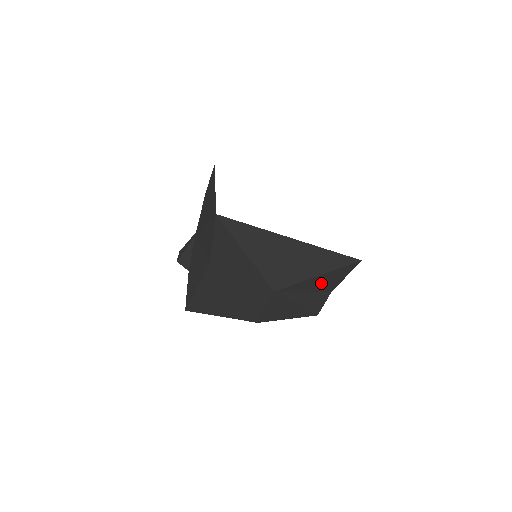
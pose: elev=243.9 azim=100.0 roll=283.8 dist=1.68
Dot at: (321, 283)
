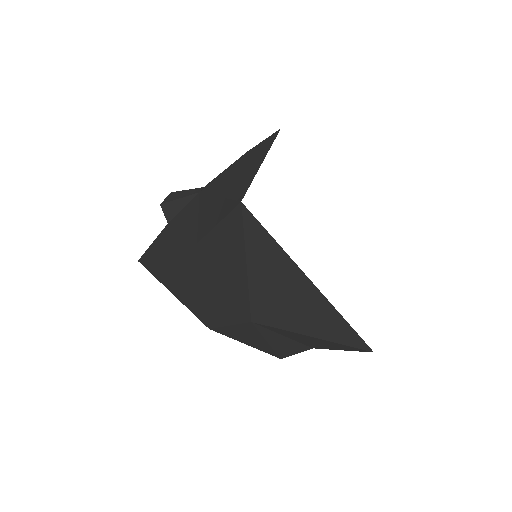
Dot at: (310, 340)
